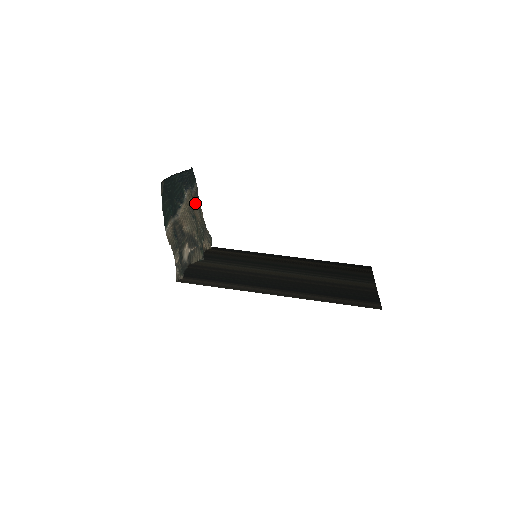
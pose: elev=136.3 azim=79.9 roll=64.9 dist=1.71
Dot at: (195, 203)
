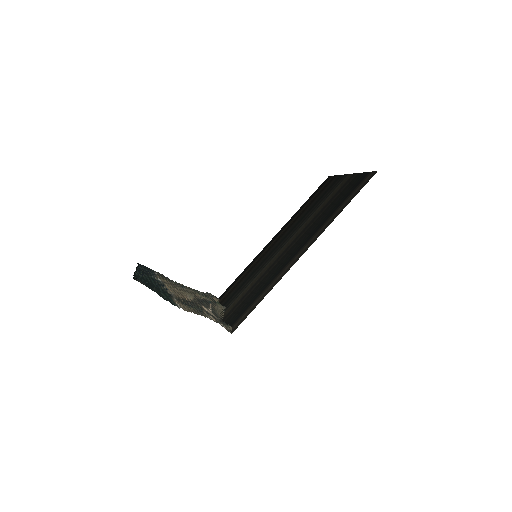
Dot at: occluded
